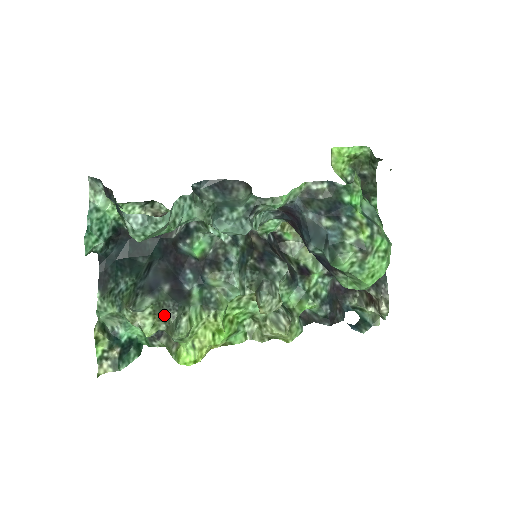
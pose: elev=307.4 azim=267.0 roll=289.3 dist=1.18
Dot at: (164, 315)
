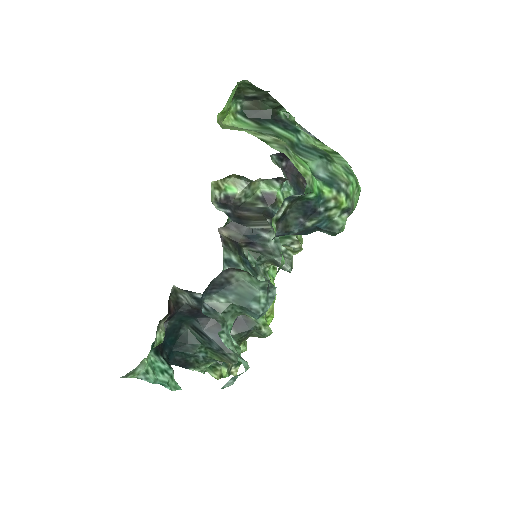
Dot at: occluded
